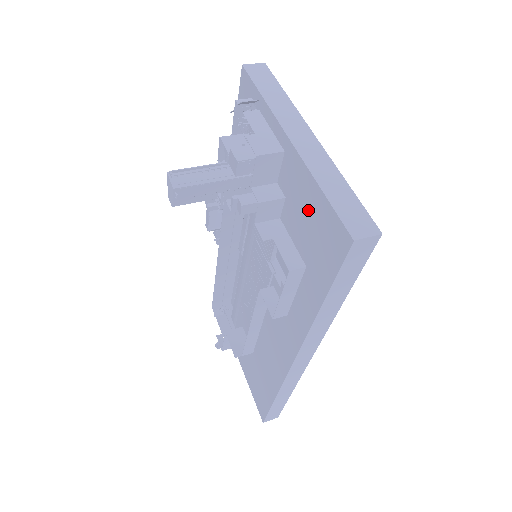
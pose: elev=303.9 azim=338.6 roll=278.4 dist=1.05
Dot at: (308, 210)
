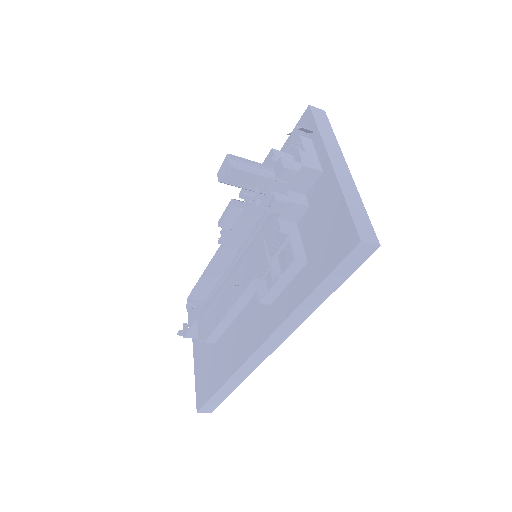
Dot at: (328, 217)
